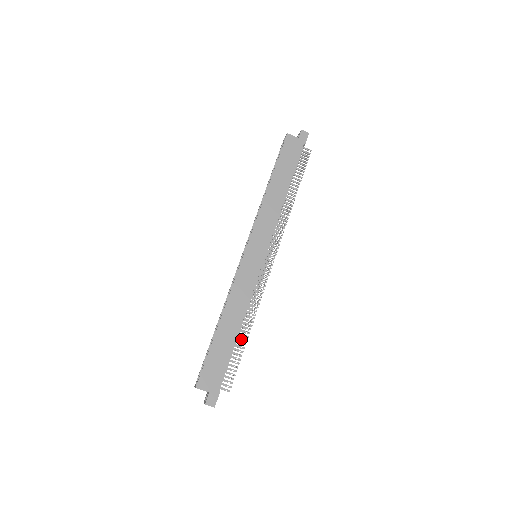
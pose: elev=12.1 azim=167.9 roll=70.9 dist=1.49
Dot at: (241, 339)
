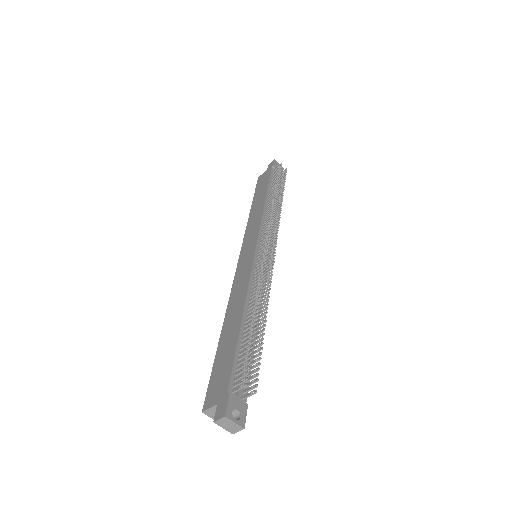
Dot at: (249, 323)
